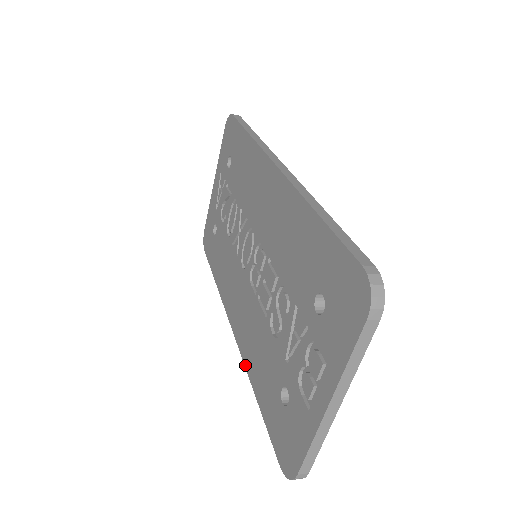
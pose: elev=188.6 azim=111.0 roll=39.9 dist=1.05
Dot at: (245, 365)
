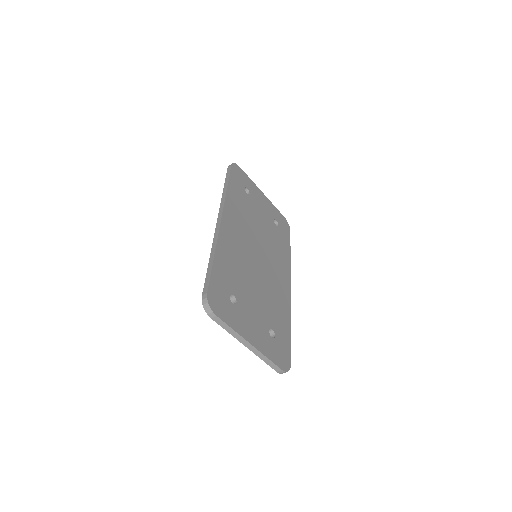
Dot at: occluded
